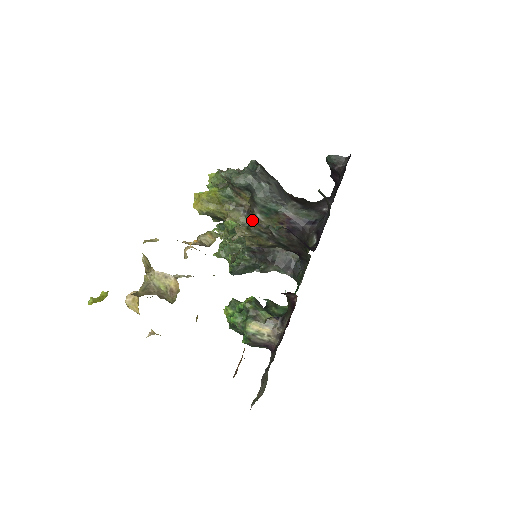
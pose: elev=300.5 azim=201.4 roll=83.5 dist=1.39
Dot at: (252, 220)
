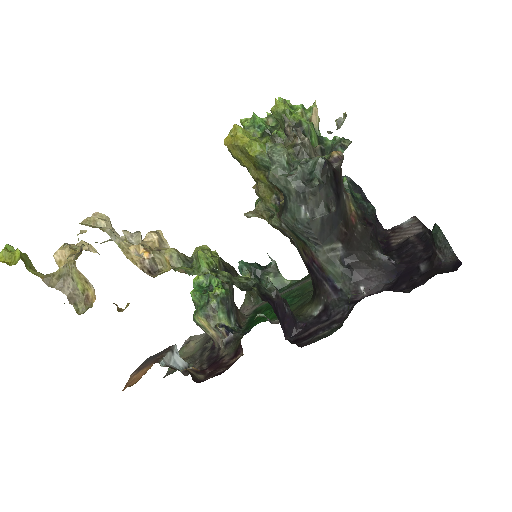
Dot at: (274, 222)
